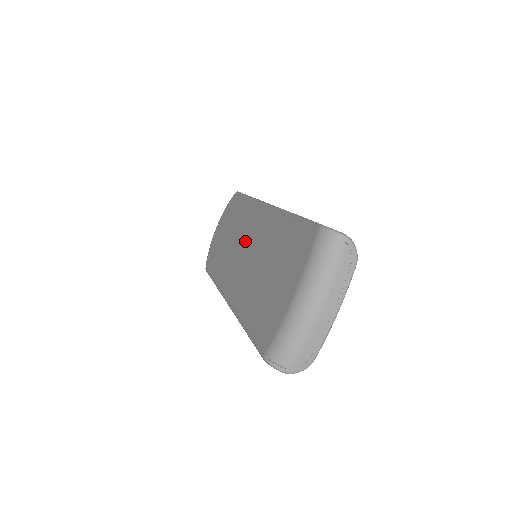
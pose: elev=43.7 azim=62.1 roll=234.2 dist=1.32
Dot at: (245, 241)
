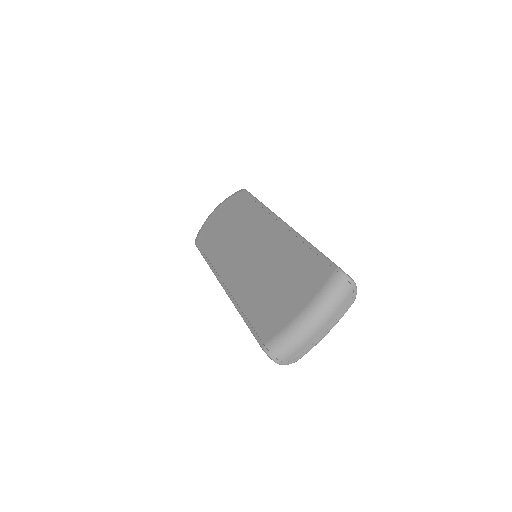
Dot at: (252, 241)
